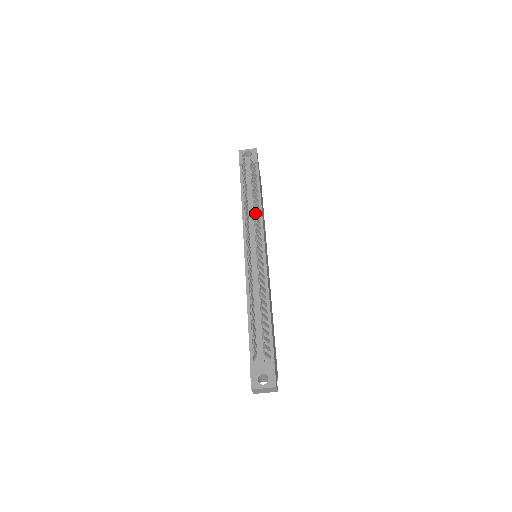
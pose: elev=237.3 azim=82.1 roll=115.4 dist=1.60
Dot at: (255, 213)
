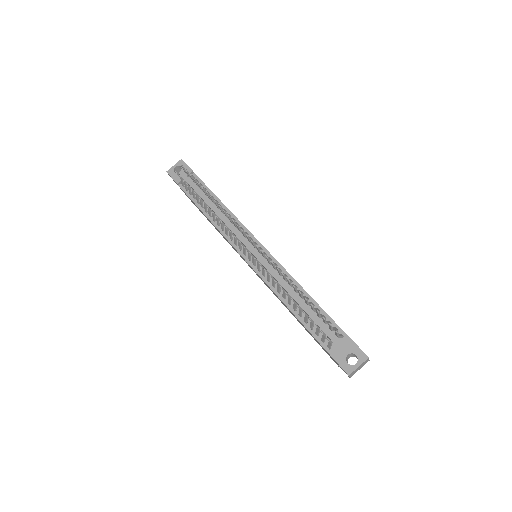
Dot at: occluded
